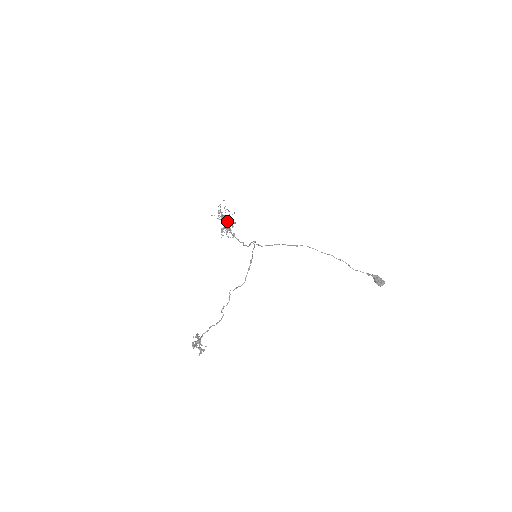
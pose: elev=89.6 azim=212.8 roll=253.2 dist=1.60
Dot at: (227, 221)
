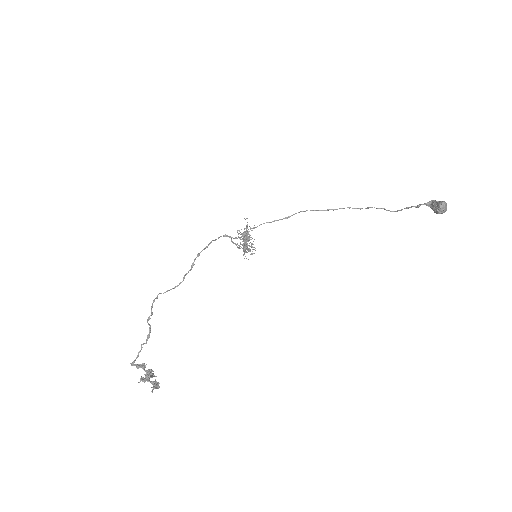
Dot at: (254, 239)
